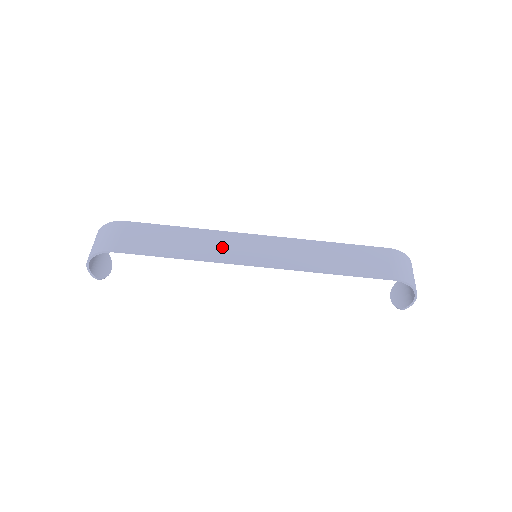
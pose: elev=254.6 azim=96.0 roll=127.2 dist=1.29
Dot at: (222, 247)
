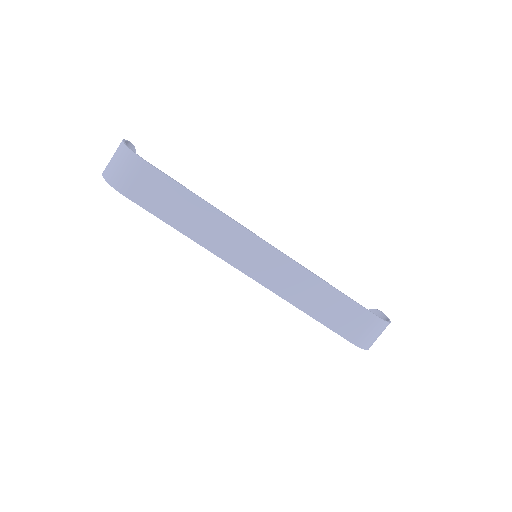
Dot at: (226, 241)
